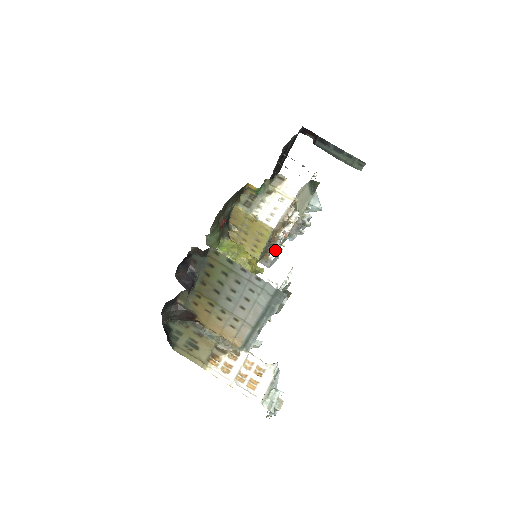
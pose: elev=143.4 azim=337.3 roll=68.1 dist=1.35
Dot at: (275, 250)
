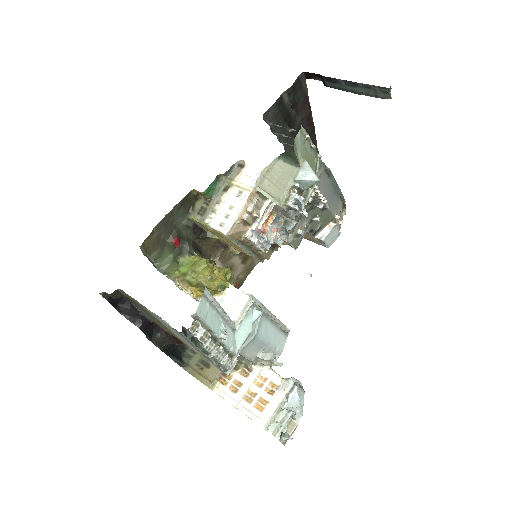
Dot at: (266, 247)
